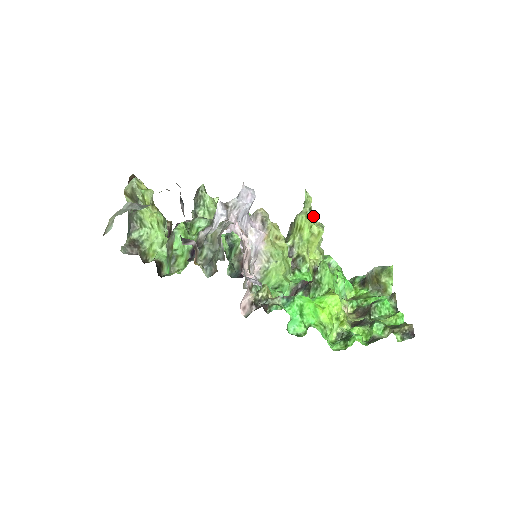
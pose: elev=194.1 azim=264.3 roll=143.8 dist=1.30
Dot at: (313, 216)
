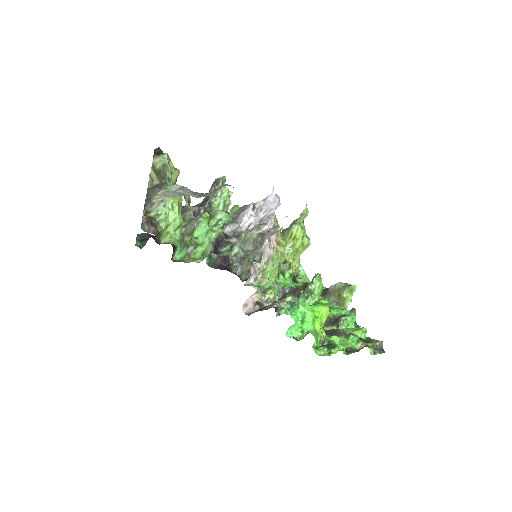
Dot at: (304, 228)
